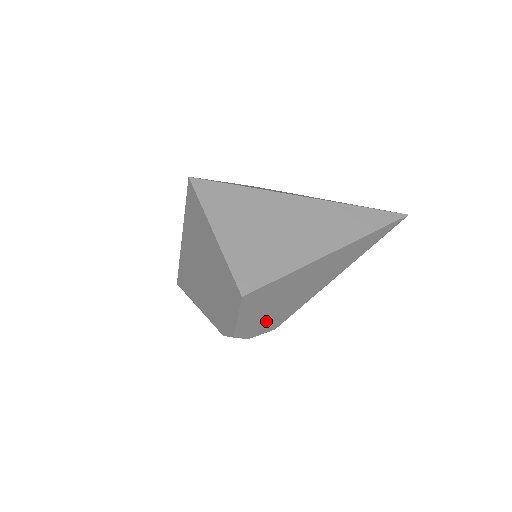
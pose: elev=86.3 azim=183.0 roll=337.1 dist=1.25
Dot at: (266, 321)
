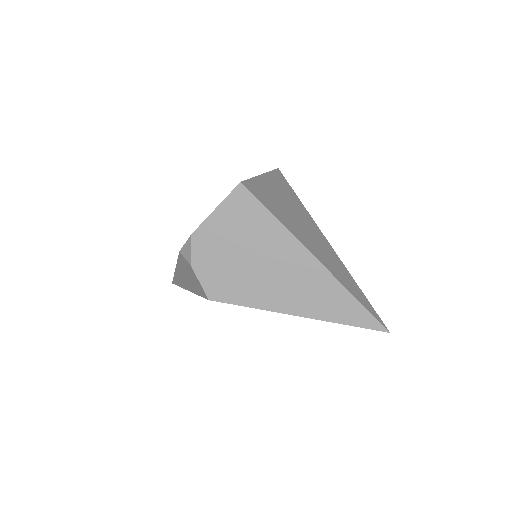
Dot at: (218, 265)
